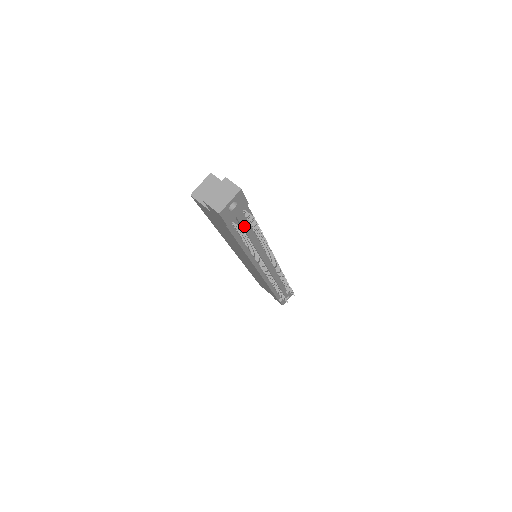
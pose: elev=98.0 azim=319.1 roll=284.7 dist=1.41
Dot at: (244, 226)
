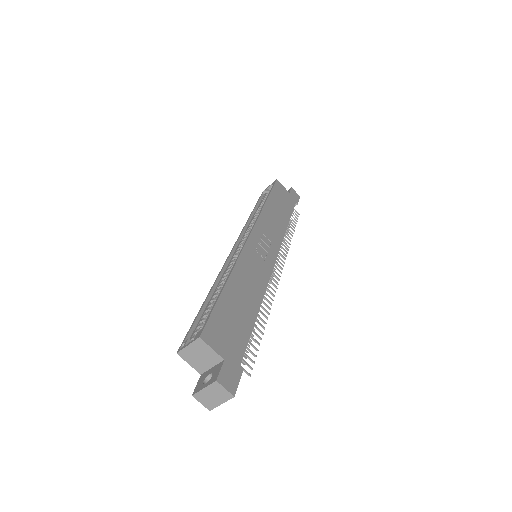
Dot at: occluded
